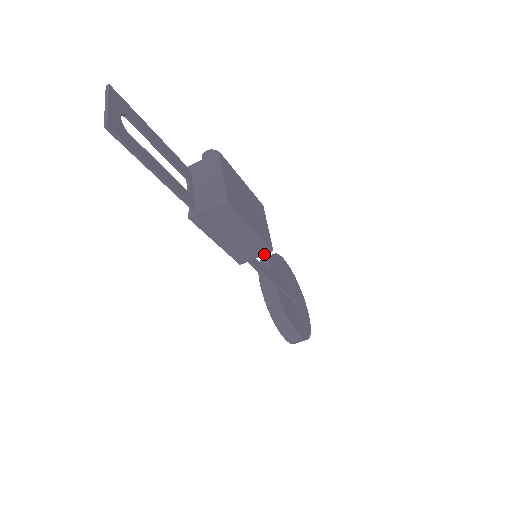
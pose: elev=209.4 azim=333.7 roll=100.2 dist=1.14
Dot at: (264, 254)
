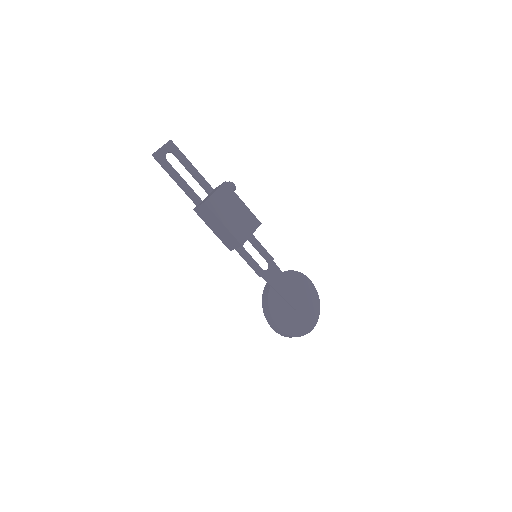
Dot at: occluded
